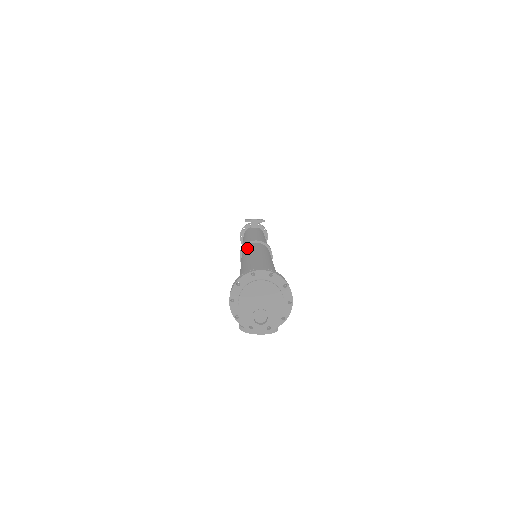
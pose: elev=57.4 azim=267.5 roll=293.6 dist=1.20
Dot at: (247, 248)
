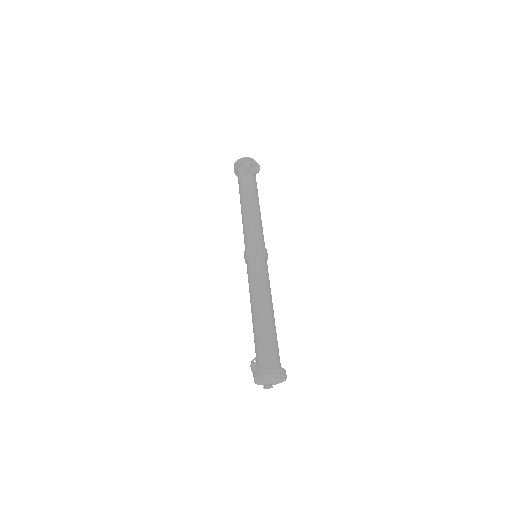
Dot at: (255, 267)
